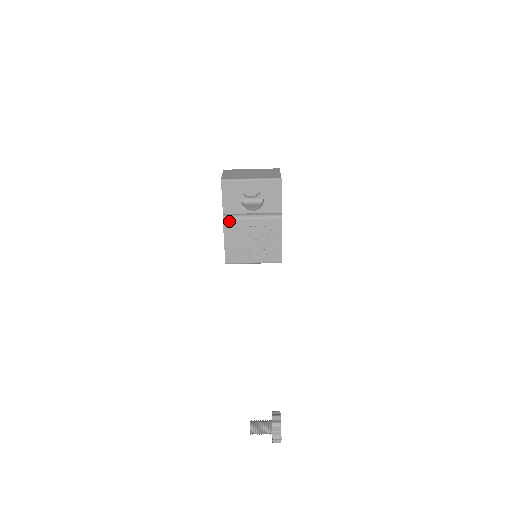
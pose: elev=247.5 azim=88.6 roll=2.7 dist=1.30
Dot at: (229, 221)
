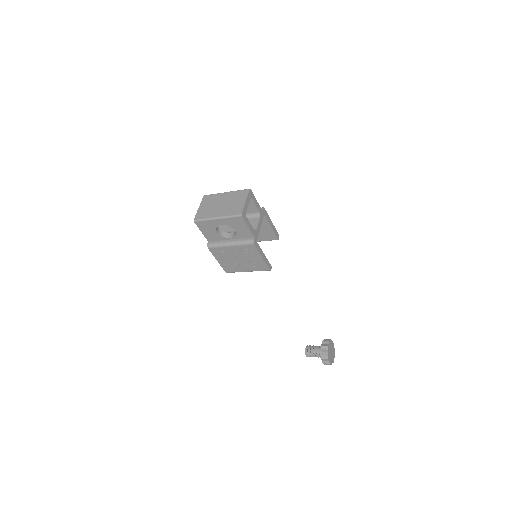
Dot at: (213, 248)
